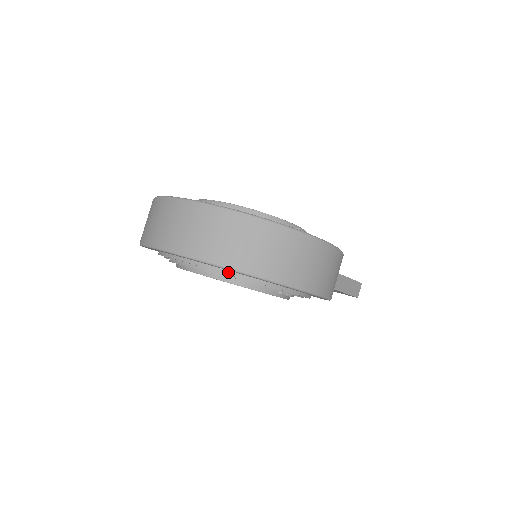
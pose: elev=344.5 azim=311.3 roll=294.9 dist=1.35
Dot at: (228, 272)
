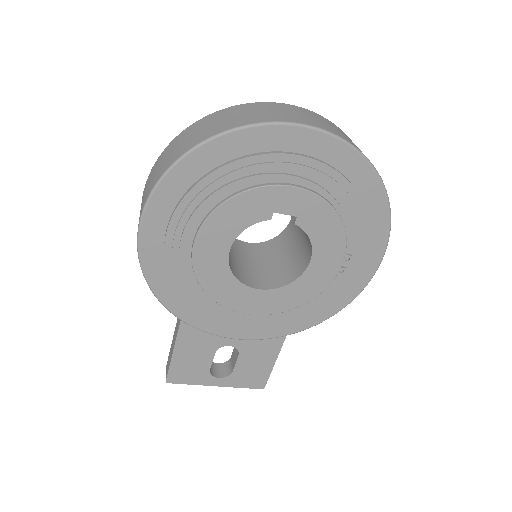
Dot at: (355, 188)
